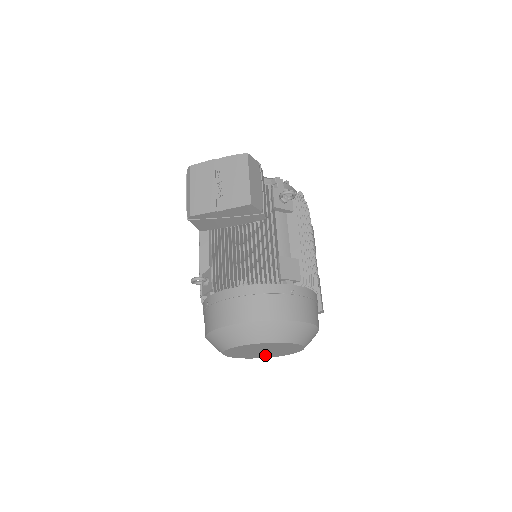
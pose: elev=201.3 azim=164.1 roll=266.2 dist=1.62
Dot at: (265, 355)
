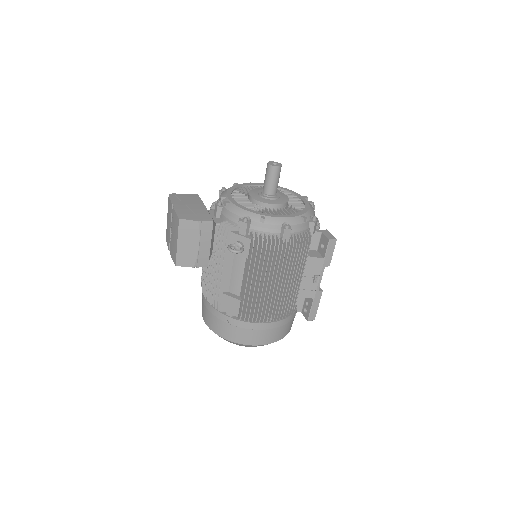
Dot at: occluded
